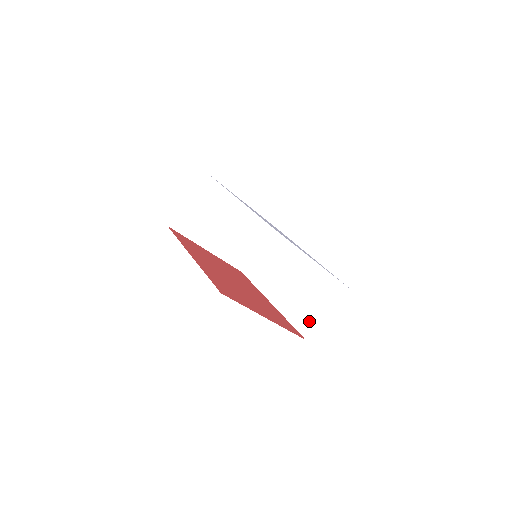
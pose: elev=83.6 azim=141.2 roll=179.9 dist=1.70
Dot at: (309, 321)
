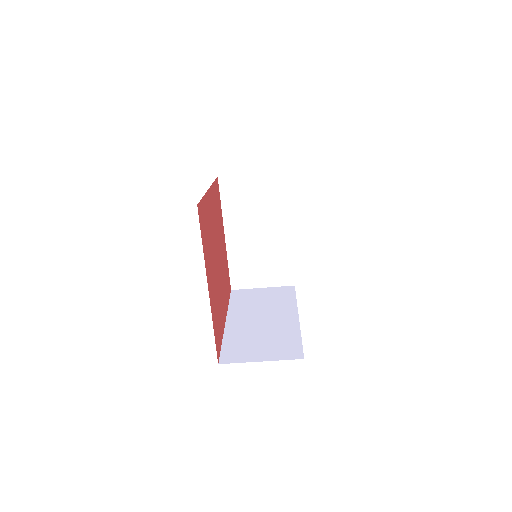
Dot at: (239, 354)
